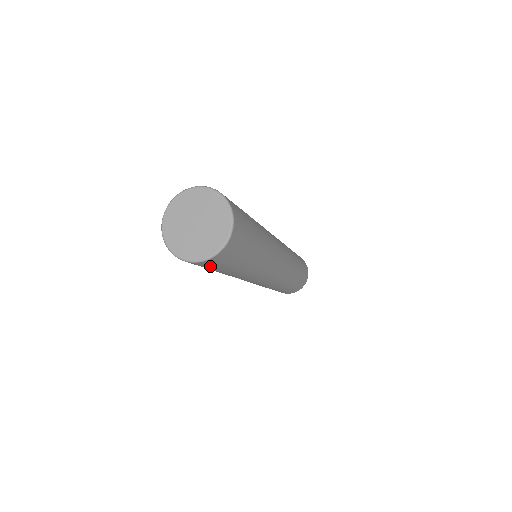
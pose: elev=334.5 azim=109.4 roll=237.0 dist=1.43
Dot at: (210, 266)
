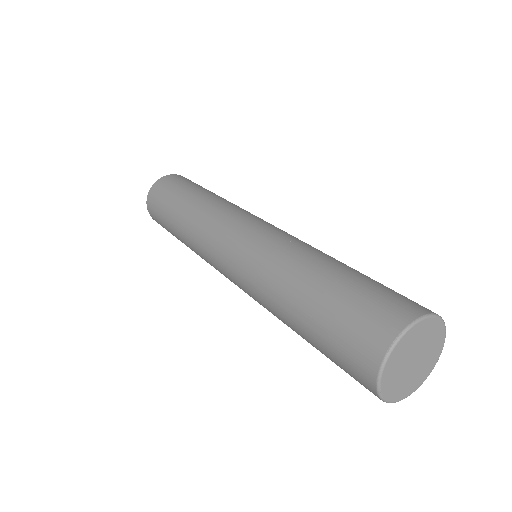
Dot at: occluded
